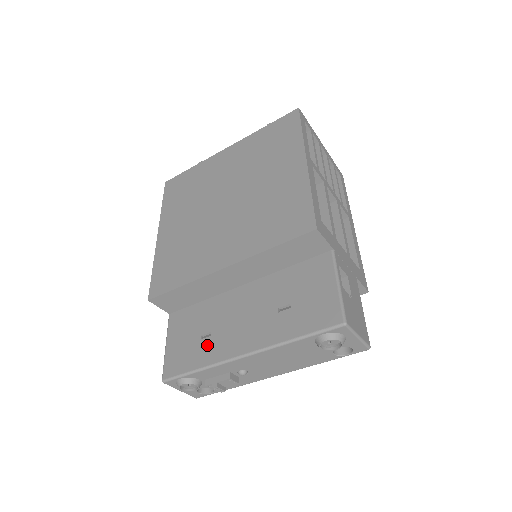
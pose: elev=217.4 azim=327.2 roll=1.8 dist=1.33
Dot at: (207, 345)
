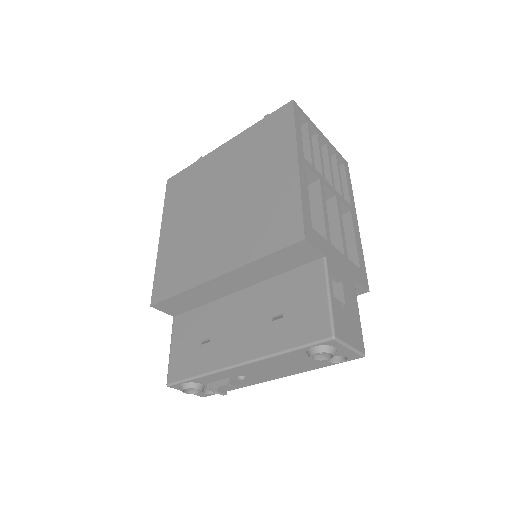
Dot at: (206, 351)
